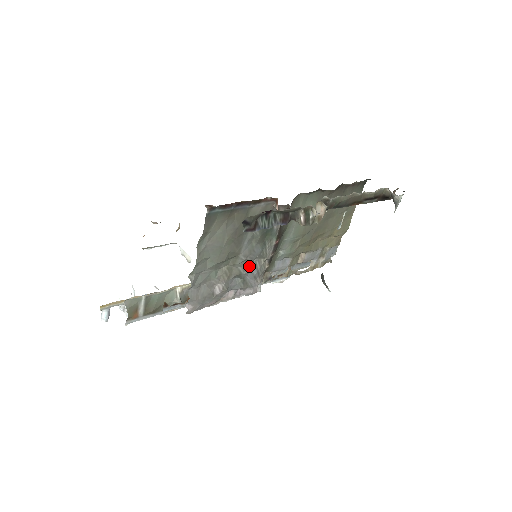
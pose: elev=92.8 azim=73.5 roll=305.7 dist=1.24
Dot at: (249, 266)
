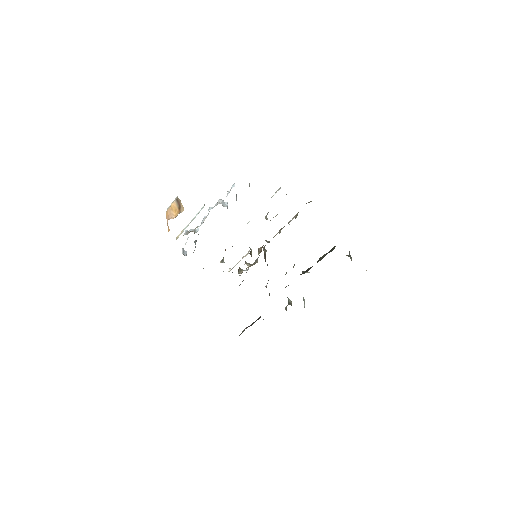
Dot at: occluded
